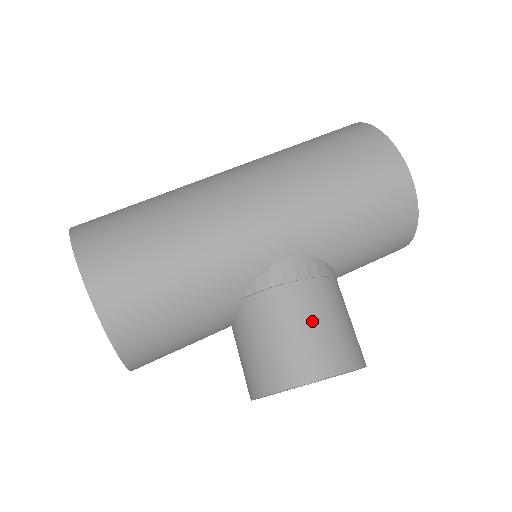
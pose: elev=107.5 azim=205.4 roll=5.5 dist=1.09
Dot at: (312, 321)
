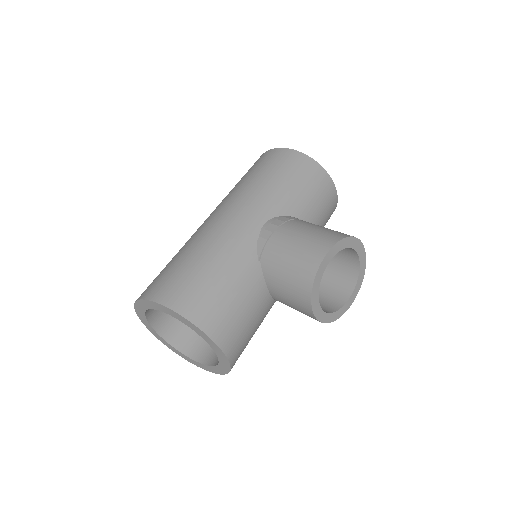
Dot at: (302, 234)
